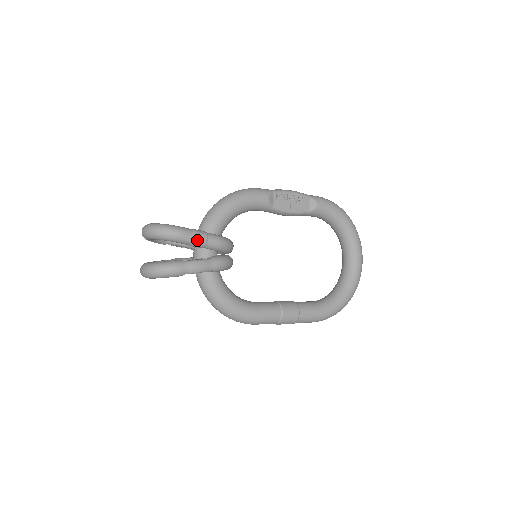
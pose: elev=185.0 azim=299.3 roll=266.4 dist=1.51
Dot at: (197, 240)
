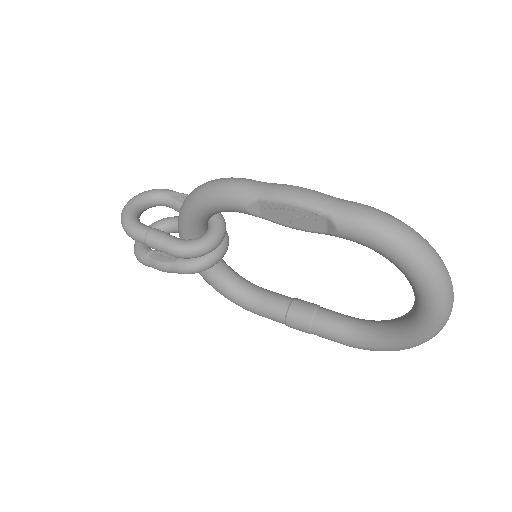
Dot at: (150, 247)
